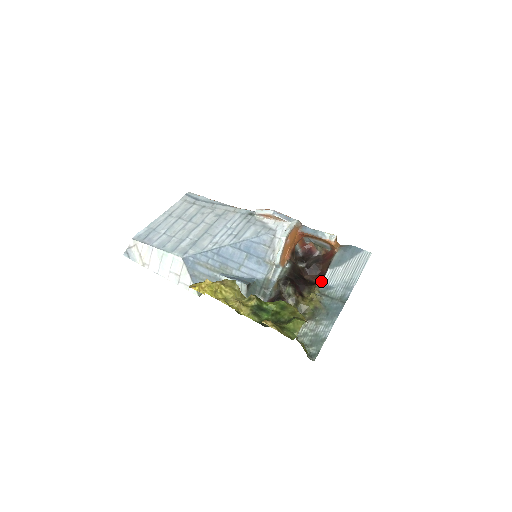
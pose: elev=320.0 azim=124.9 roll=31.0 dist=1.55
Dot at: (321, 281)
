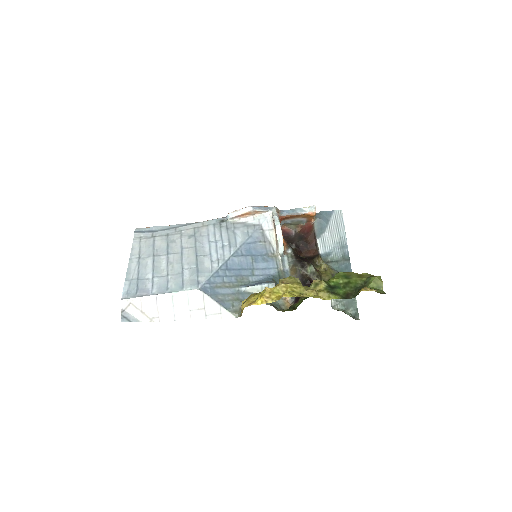
Dot at: (318, 252)
